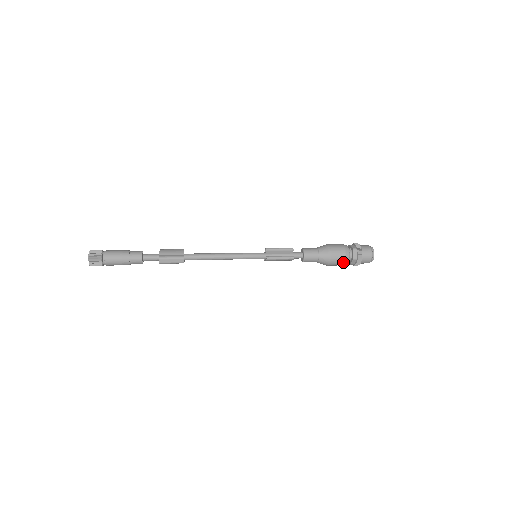
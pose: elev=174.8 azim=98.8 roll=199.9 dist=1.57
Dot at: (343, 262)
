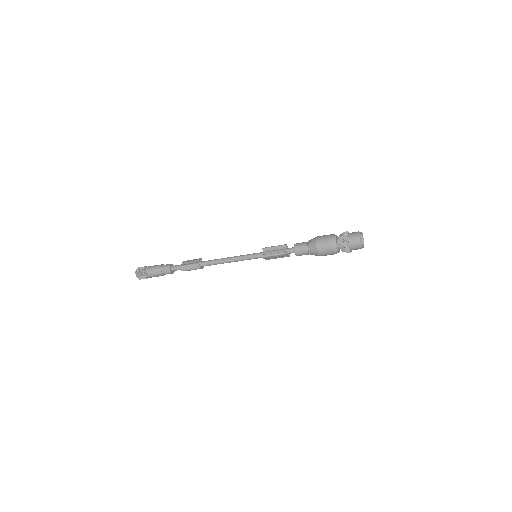
Dot at: (331, 250)
